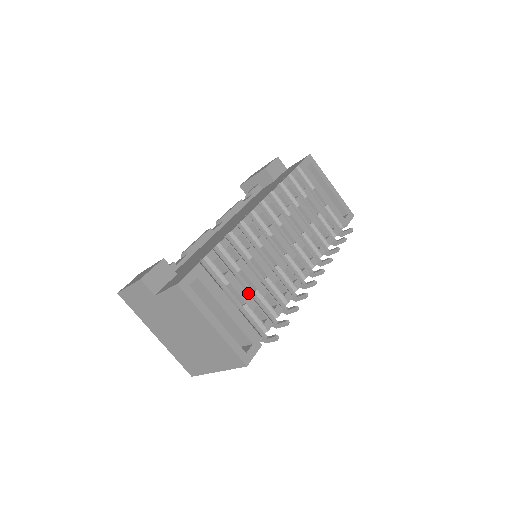
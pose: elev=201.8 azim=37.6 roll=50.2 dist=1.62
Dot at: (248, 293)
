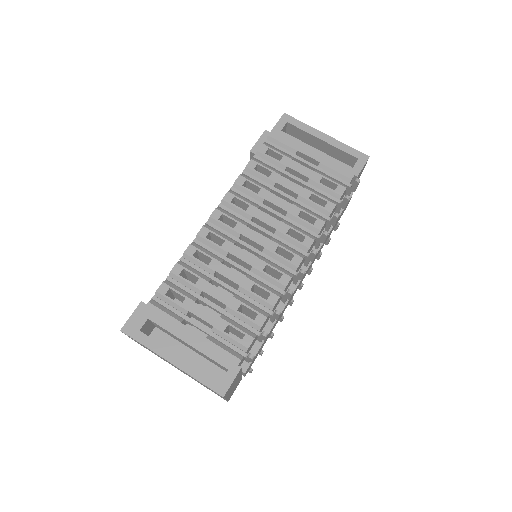
Dot at: (219, 312)
